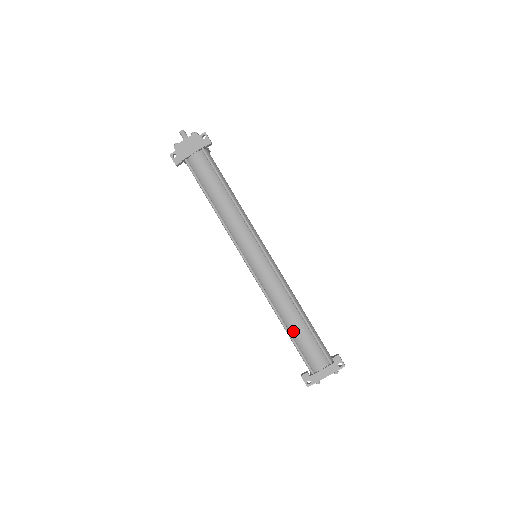
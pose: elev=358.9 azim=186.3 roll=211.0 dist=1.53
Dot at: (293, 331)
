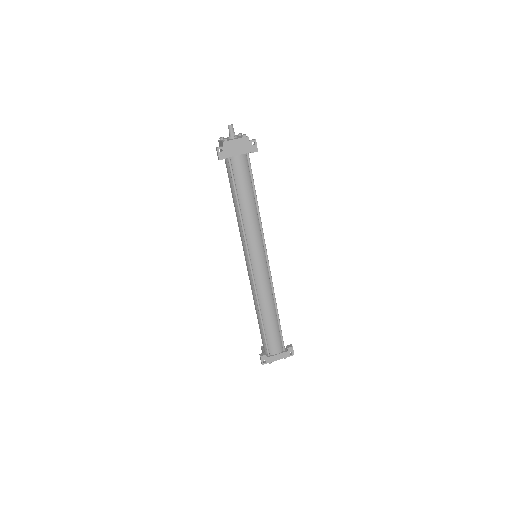
Dot at: (266, 323)
